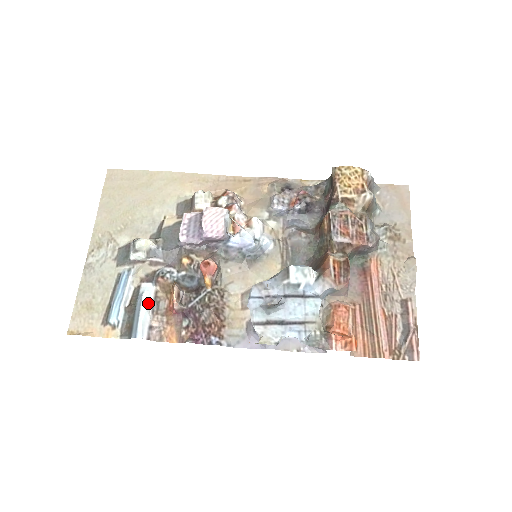
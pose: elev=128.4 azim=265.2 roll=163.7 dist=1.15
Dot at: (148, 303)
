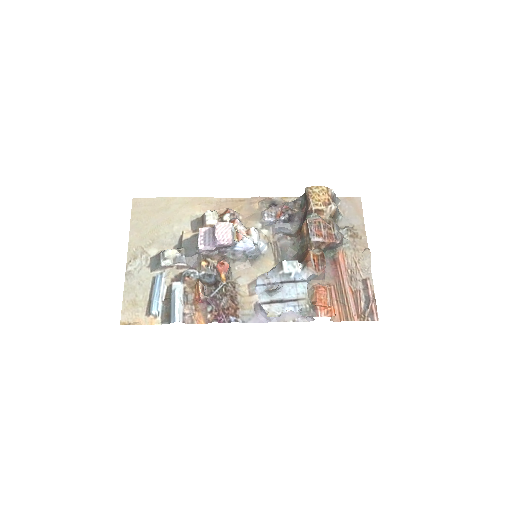
Dot at: (180, 296)
